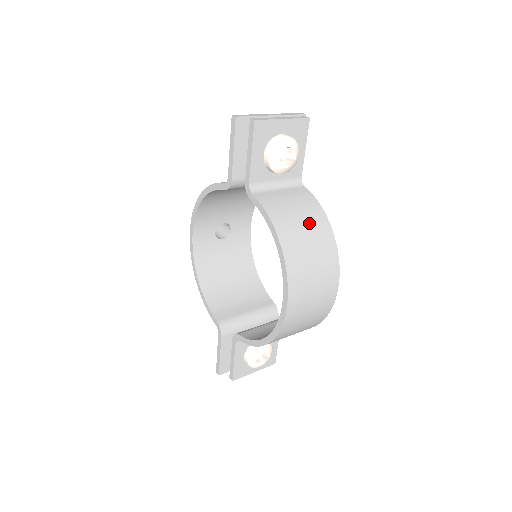
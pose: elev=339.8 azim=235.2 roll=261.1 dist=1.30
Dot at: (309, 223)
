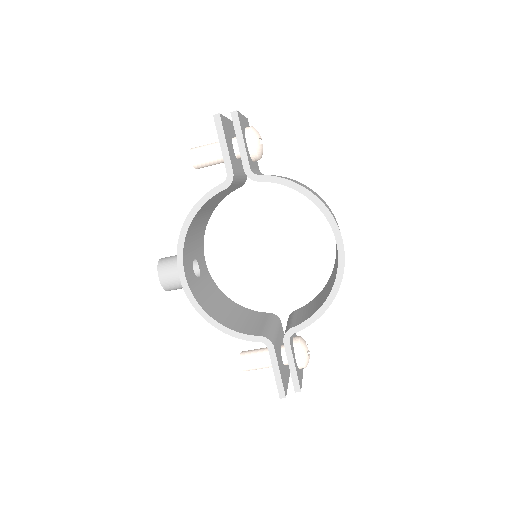
Dot at: occluded
